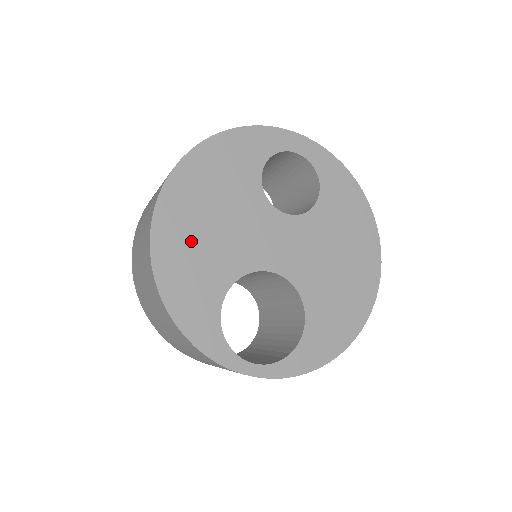
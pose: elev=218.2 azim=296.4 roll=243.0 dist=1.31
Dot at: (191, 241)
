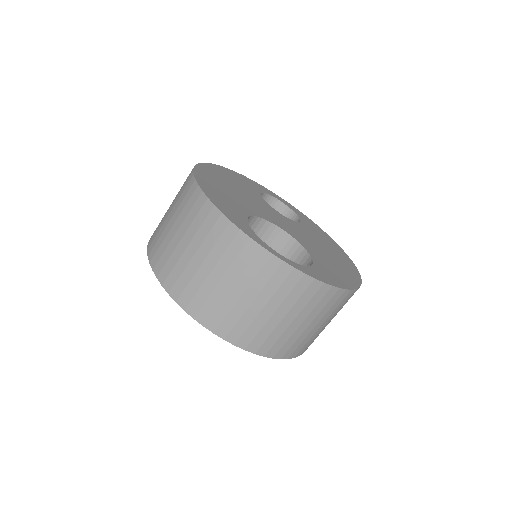
Dot at: (221, 187)
